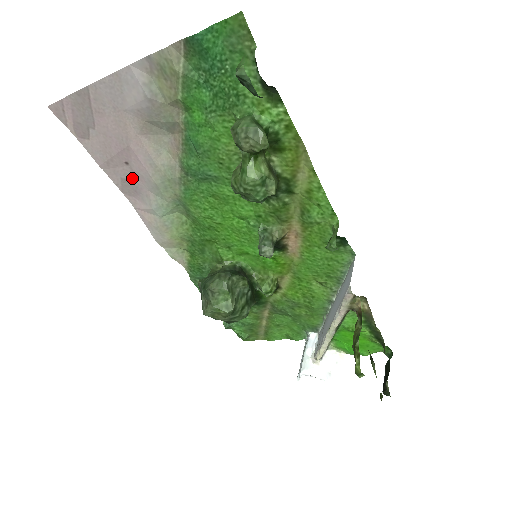
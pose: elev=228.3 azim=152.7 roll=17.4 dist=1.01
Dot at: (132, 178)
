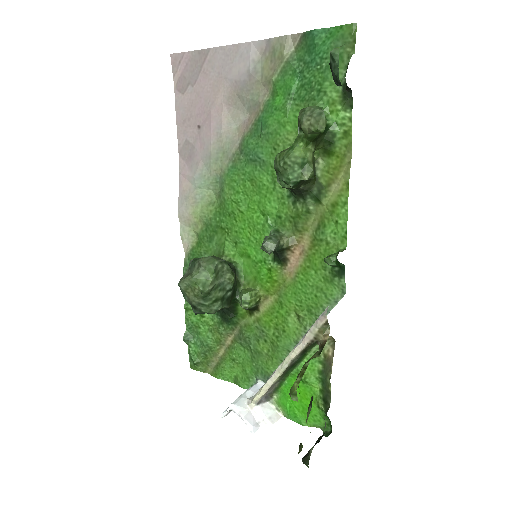
Dot at: (195, 143)
